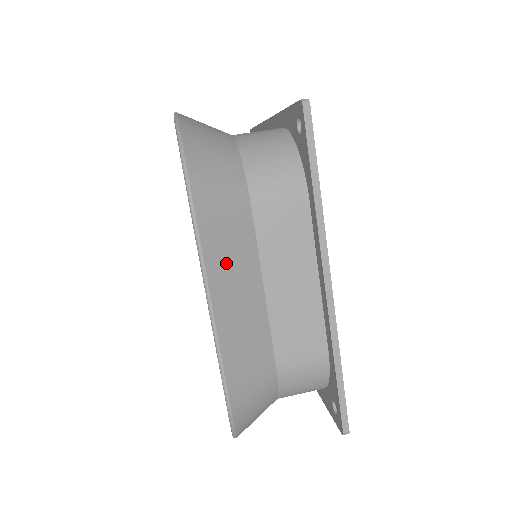
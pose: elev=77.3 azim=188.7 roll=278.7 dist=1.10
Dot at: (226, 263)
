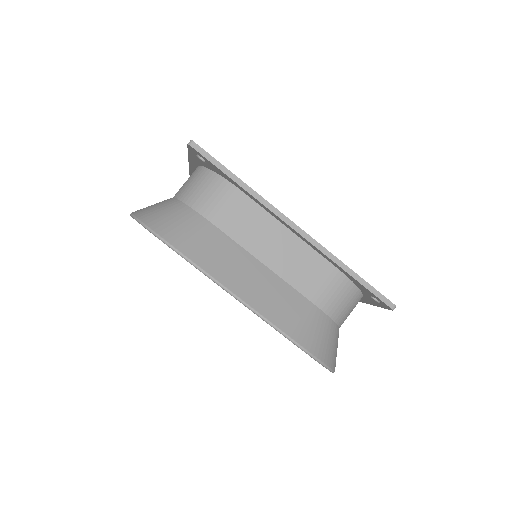
Dot at: (227, 268)
